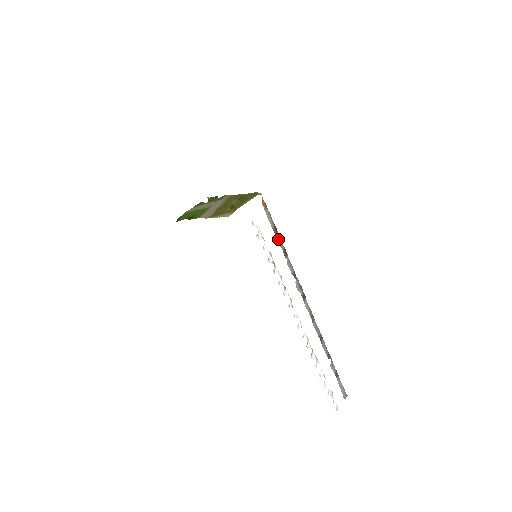
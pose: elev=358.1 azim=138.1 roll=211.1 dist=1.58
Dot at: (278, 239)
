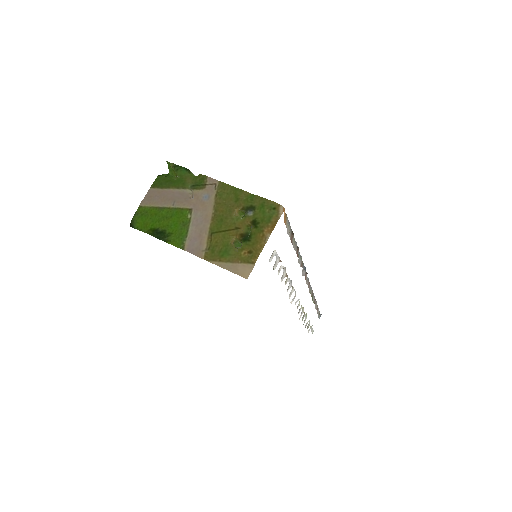
Dot at: (293, 243)
